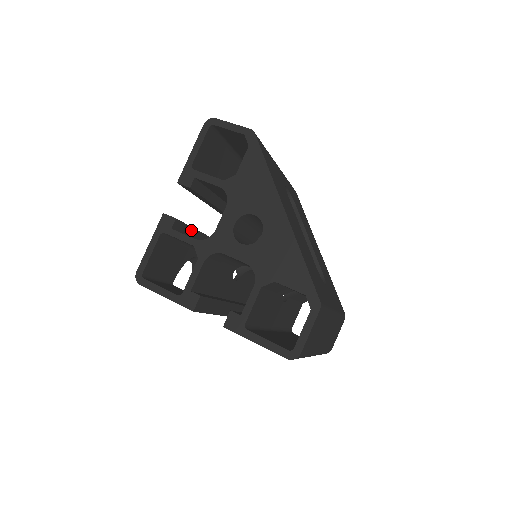
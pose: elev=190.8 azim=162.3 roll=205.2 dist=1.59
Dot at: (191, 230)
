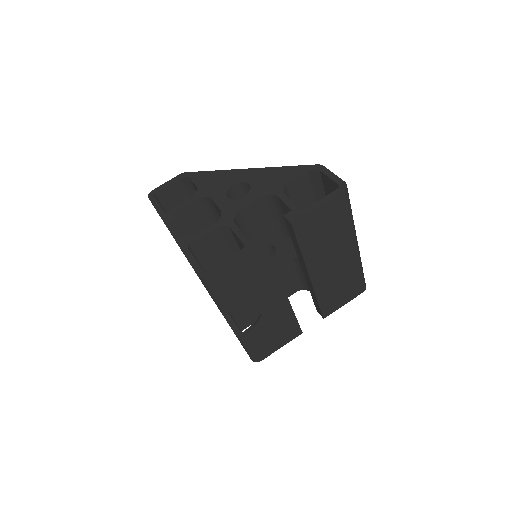
Dot at: occluded
